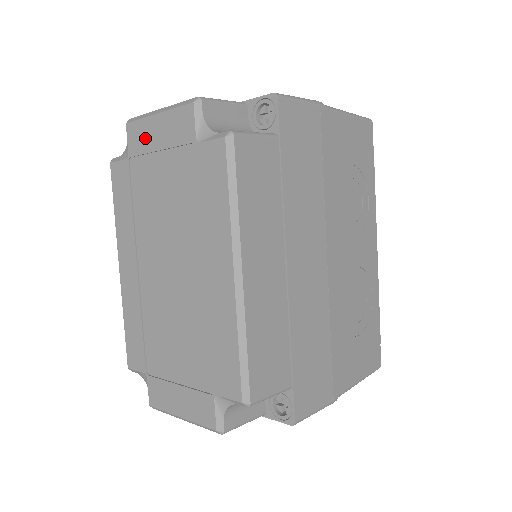
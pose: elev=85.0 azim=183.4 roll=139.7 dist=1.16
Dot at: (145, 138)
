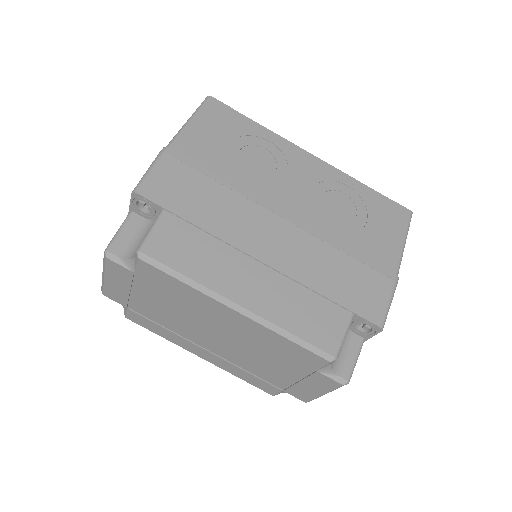
Dot at: (118, 293)
